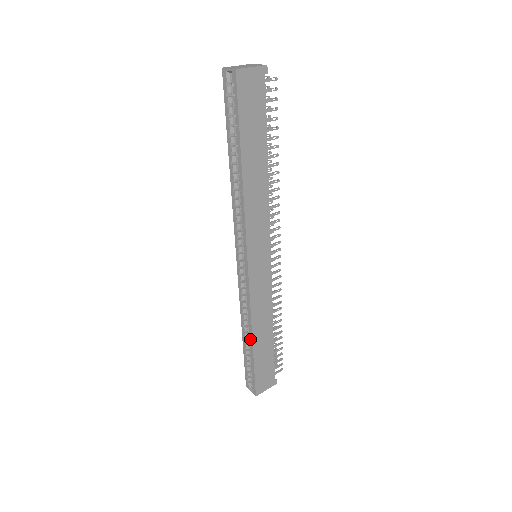
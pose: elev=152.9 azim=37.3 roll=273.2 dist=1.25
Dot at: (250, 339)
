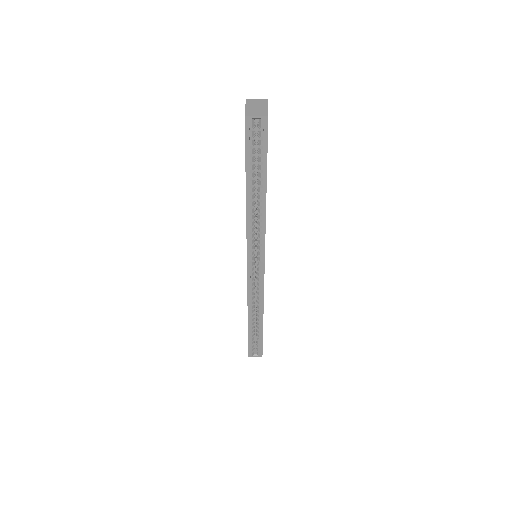
Dot at: (260, 320)
